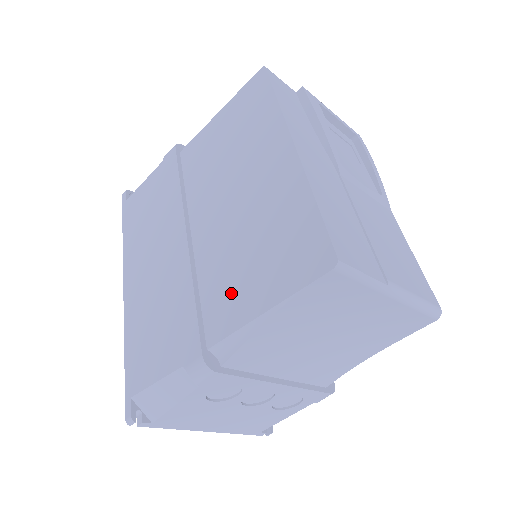
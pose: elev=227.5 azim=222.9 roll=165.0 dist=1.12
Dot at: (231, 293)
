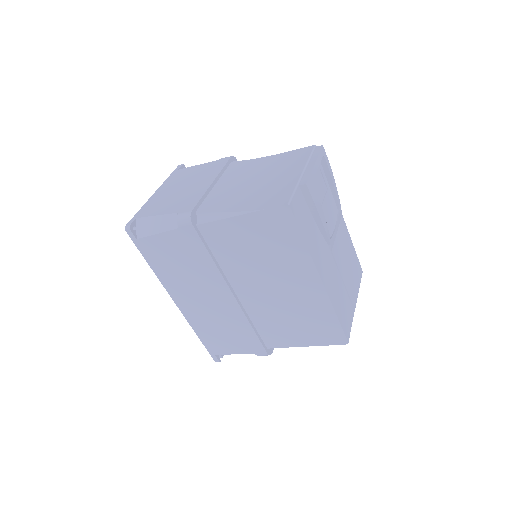
Dot at: (280, 333)
